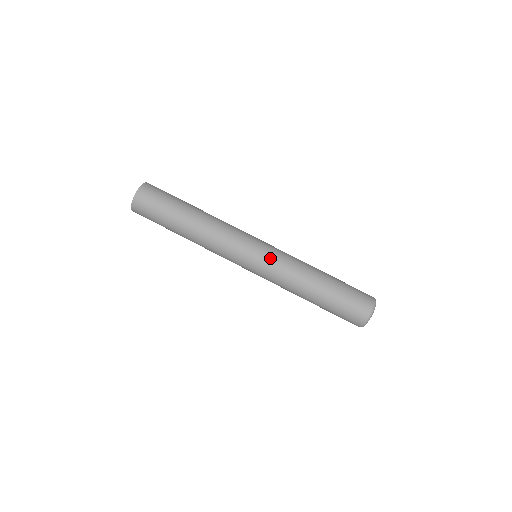
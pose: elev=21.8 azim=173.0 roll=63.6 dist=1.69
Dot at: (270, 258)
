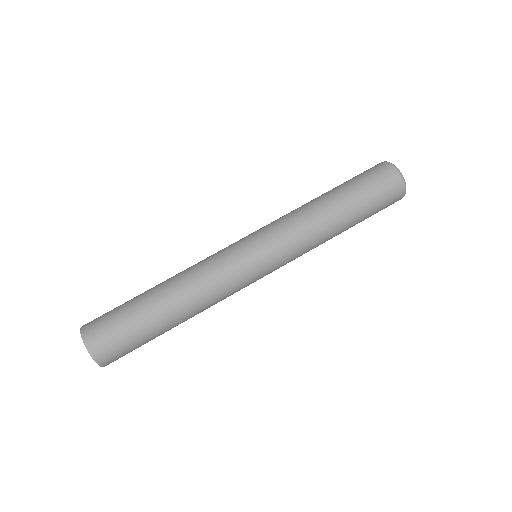
Dot at: (278, 249)
